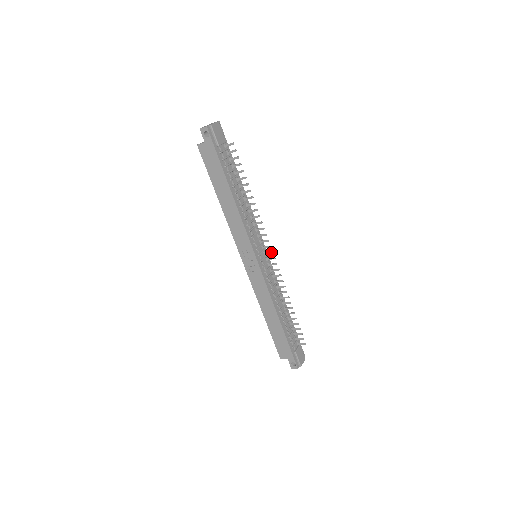
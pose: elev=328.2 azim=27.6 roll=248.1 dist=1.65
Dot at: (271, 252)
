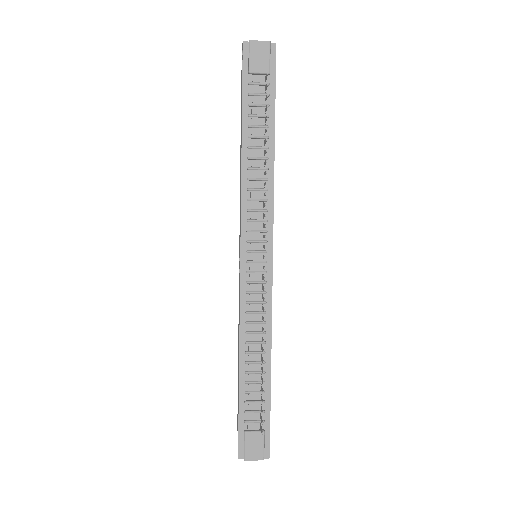
Dot at: (264, 256)
